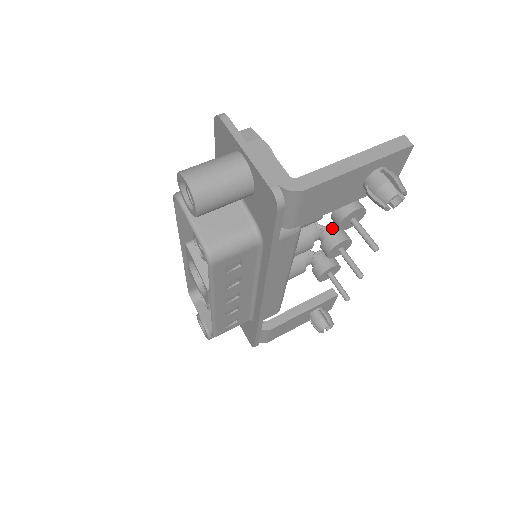
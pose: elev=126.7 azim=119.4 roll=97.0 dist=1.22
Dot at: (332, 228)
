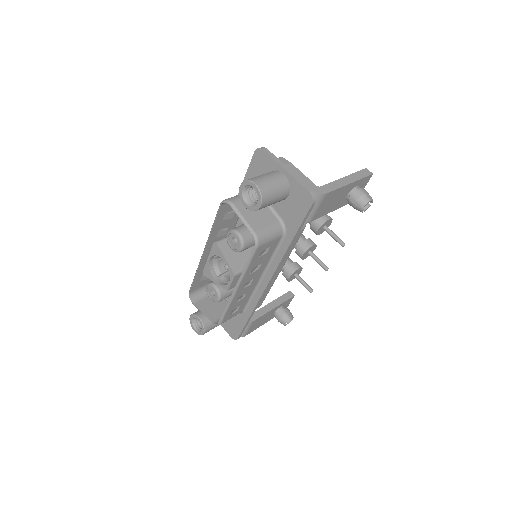
Dot at: (303, 237)
